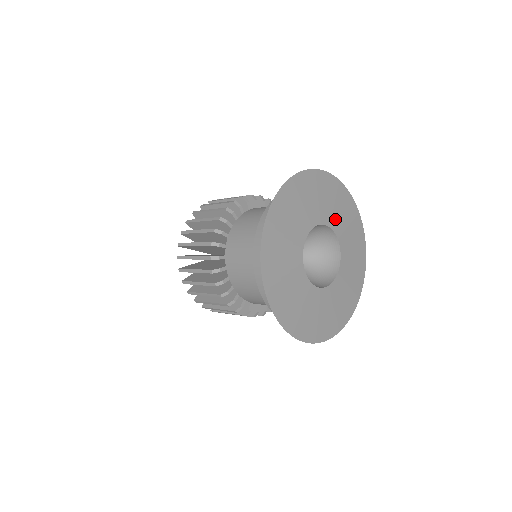
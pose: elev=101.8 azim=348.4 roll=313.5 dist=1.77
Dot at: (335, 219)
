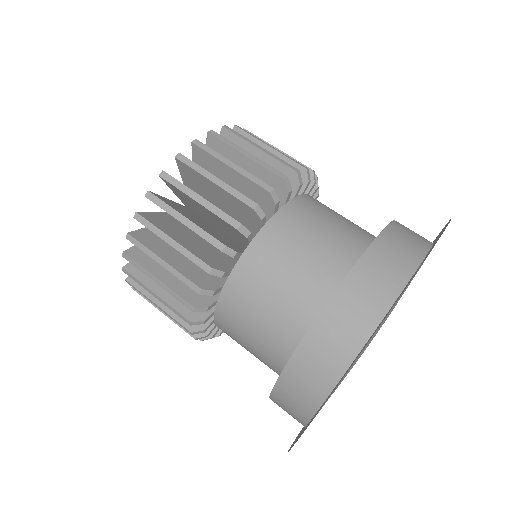
Dot at: occluded
